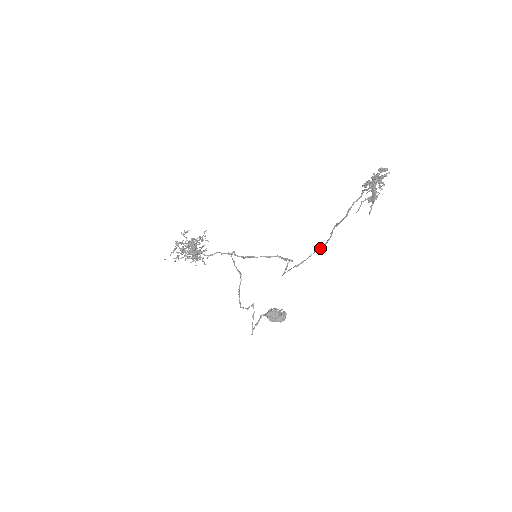
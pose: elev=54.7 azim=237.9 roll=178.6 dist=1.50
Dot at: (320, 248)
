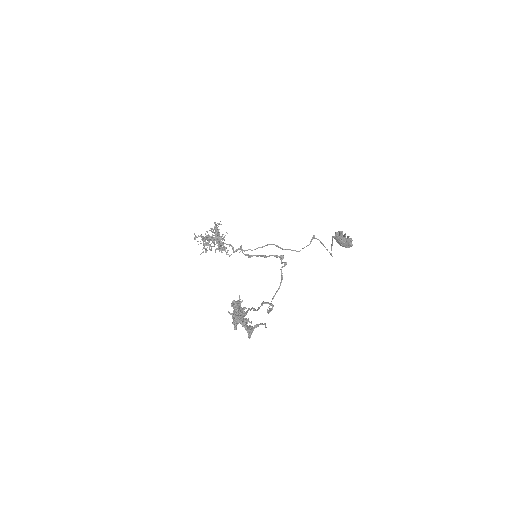
Dot at: occluded
